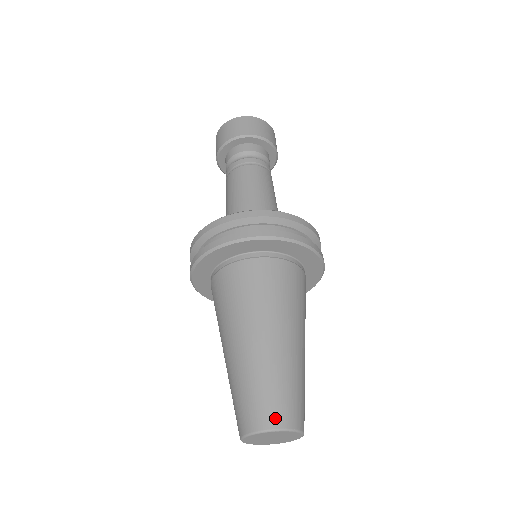
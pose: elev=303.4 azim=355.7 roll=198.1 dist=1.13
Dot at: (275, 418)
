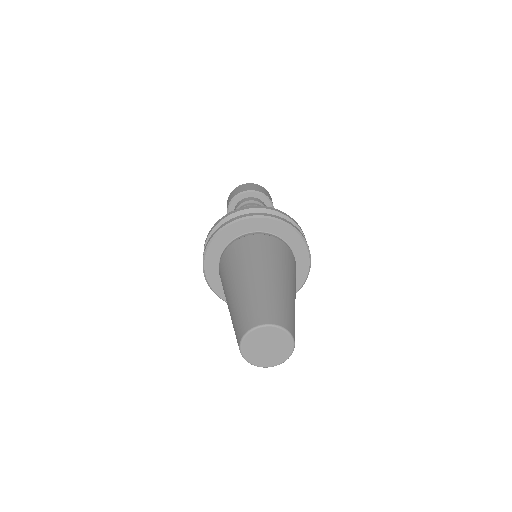
Dot at: (249, 323)
